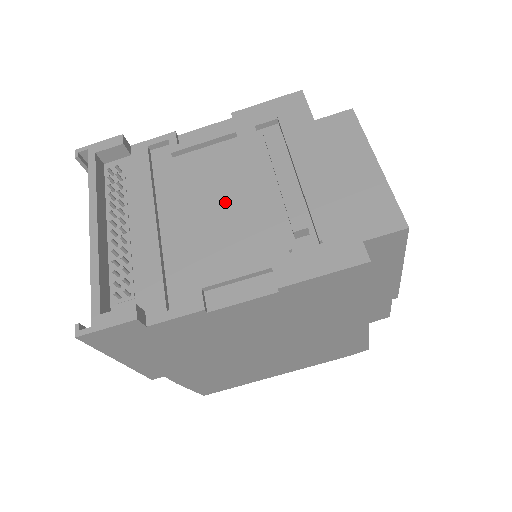
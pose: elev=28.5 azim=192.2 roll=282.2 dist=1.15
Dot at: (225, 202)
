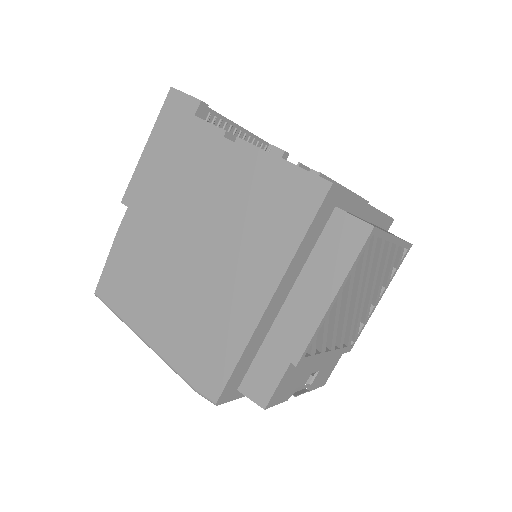
Dot at: occluded
